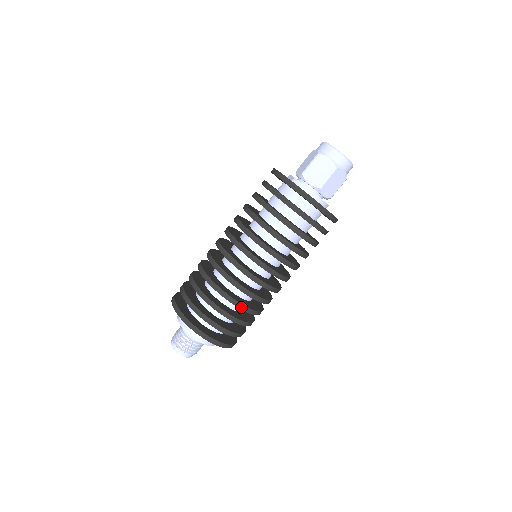
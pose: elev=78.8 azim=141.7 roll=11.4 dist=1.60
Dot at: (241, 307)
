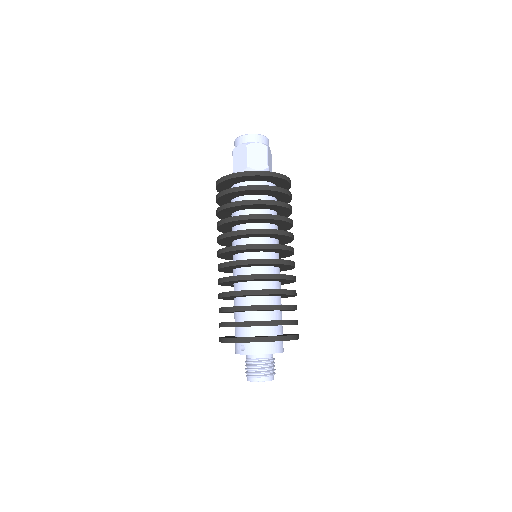
Dot at: (291, 293)
